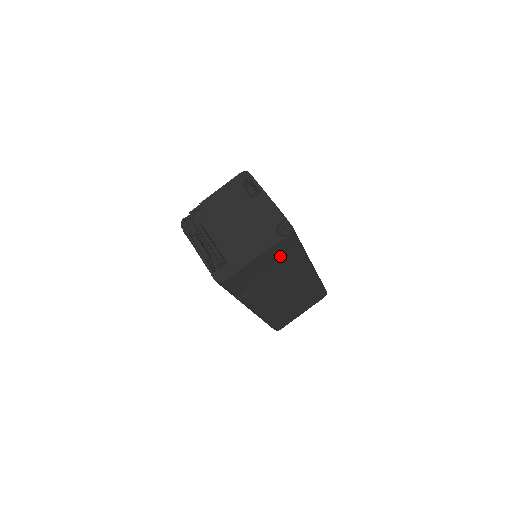
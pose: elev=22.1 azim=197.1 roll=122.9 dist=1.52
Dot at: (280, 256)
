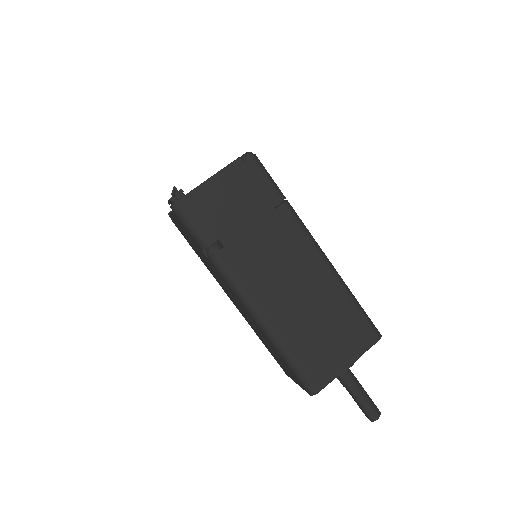
Dot at: (249, 191)
